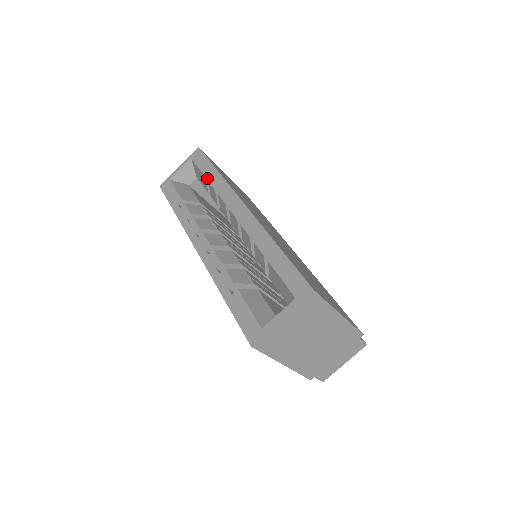
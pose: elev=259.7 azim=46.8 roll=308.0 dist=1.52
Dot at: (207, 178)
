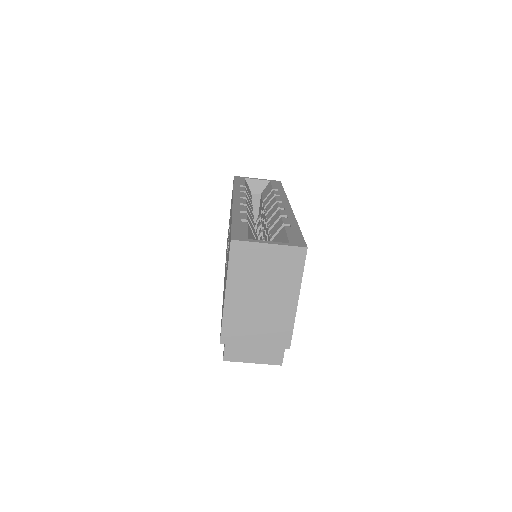
Dot at: occluded
